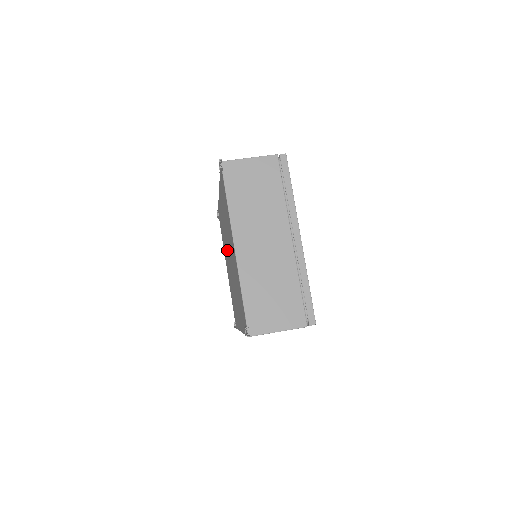
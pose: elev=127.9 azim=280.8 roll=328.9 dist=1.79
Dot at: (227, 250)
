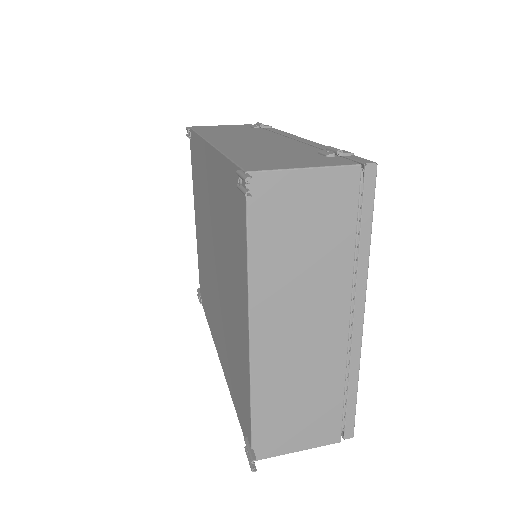
Dot at: (209, 235)
